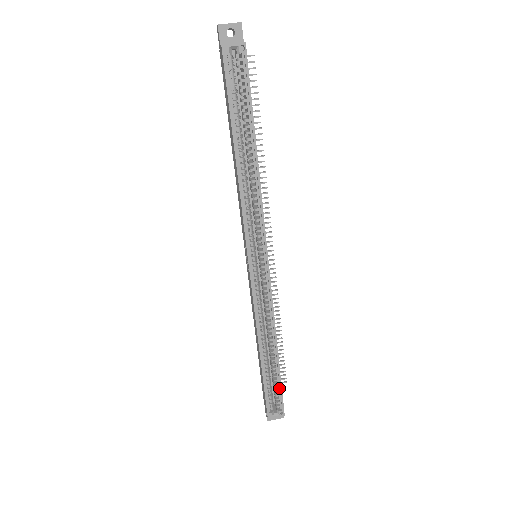
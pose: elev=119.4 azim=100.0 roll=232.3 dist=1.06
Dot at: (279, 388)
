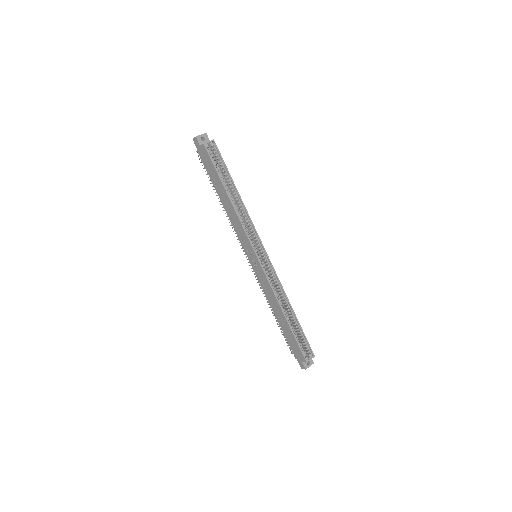
Dot at: (304, 337)
